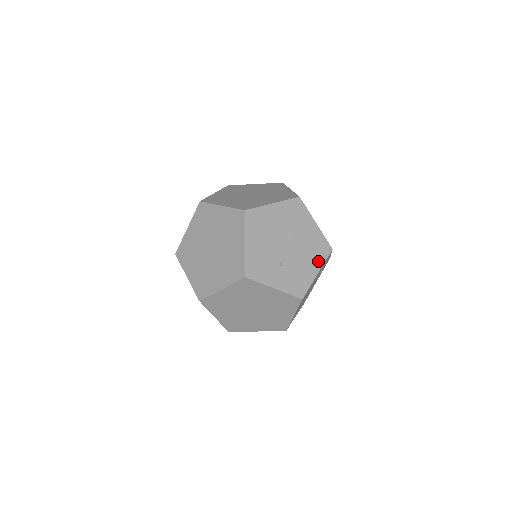
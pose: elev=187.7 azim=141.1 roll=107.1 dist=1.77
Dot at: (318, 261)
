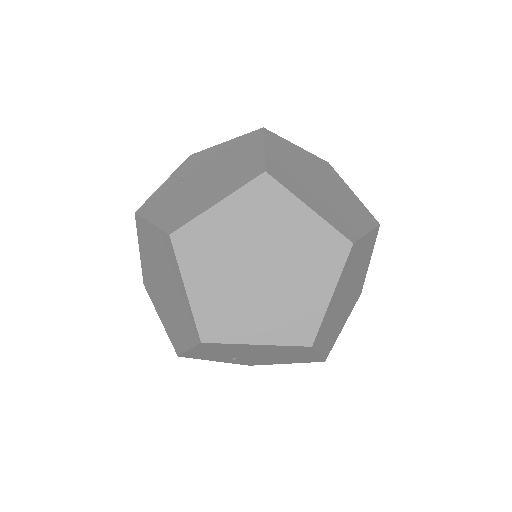
Dot at: (294, 362)
